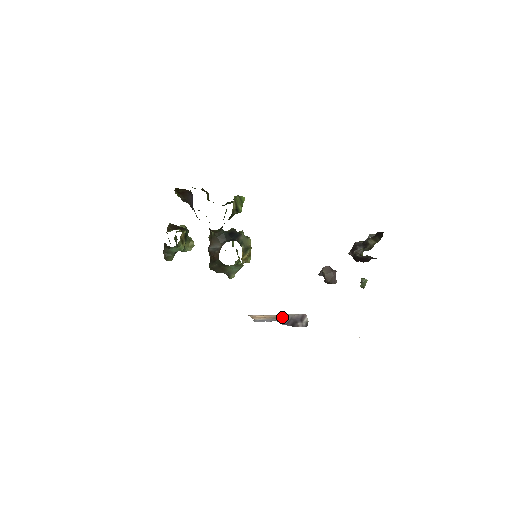
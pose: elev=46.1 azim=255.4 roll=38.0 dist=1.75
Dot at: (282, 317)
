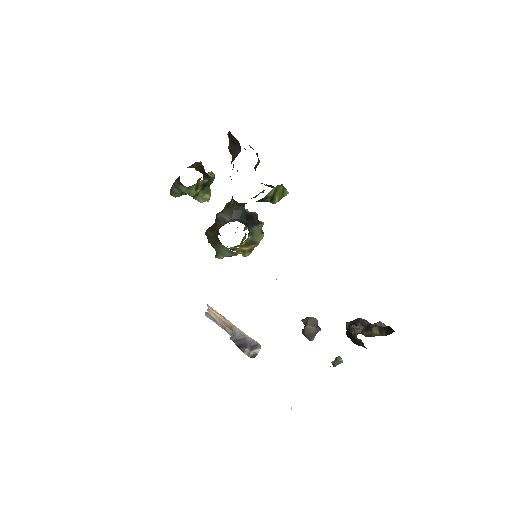
Dot at: (236, 331)
